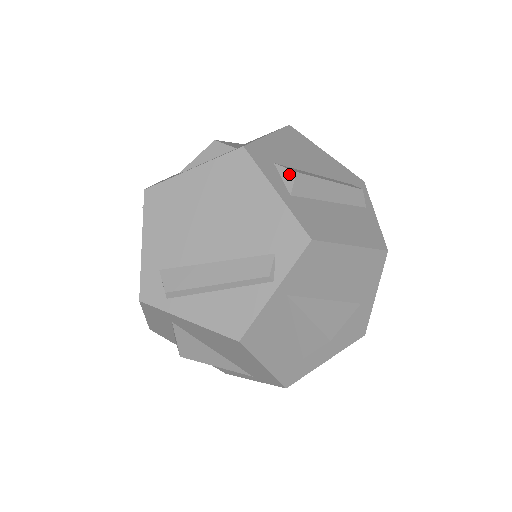
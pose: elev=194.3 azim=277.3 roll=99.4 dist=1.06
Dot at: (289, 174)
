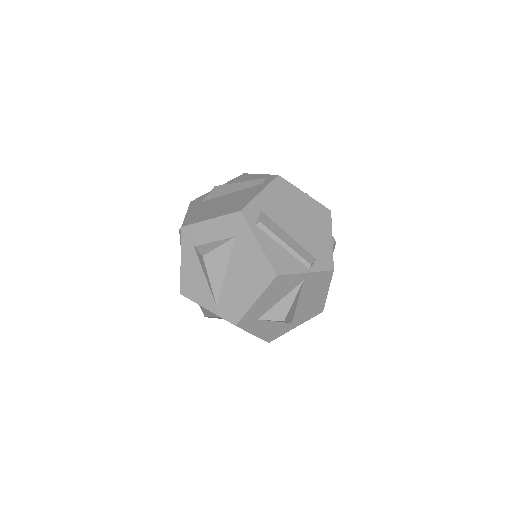
Dot at: (333, 240)
